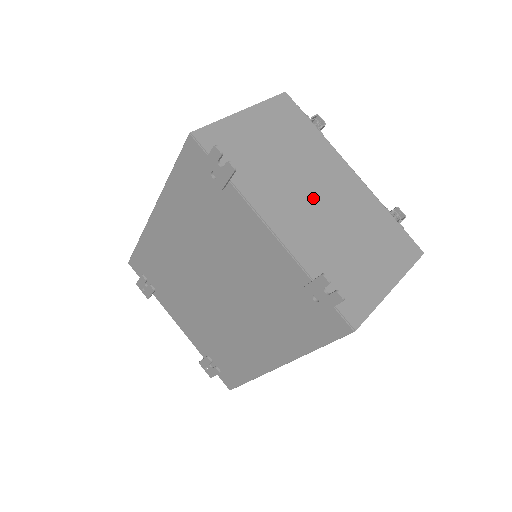
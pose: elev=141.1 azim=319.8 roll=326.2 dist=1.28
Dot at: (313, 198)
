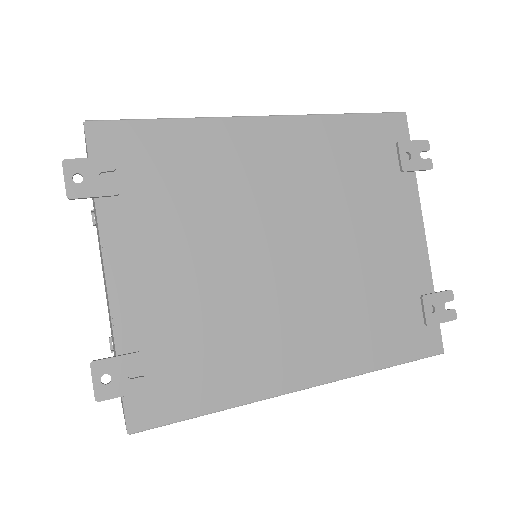
Dot at: occluded
